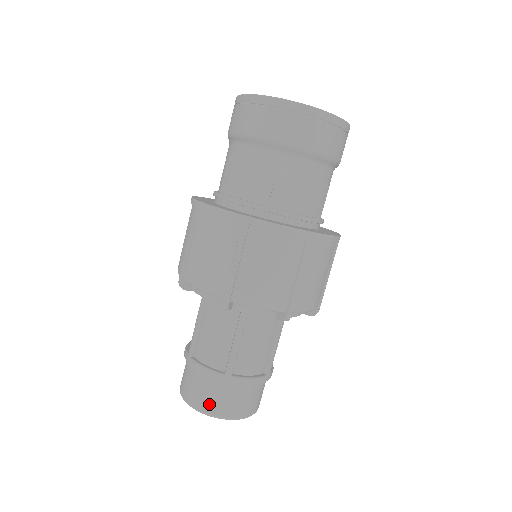
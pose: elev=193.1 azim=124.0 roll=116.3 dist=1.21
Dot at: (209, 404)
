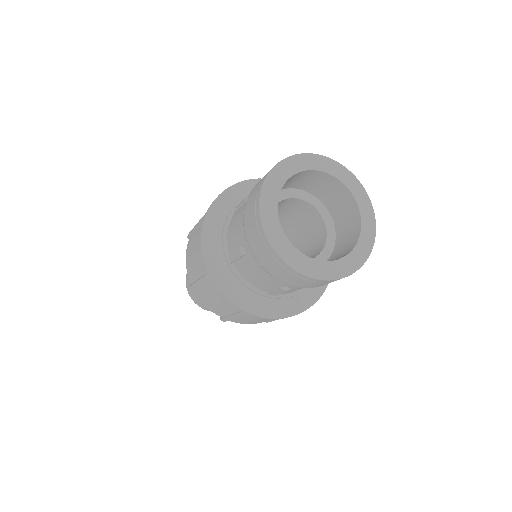
Dot at: (206, 309)
